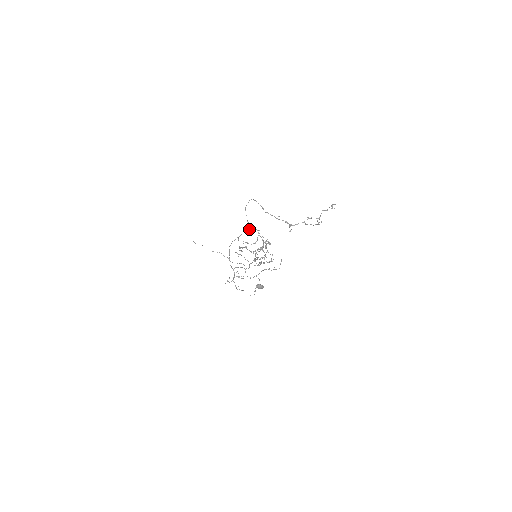
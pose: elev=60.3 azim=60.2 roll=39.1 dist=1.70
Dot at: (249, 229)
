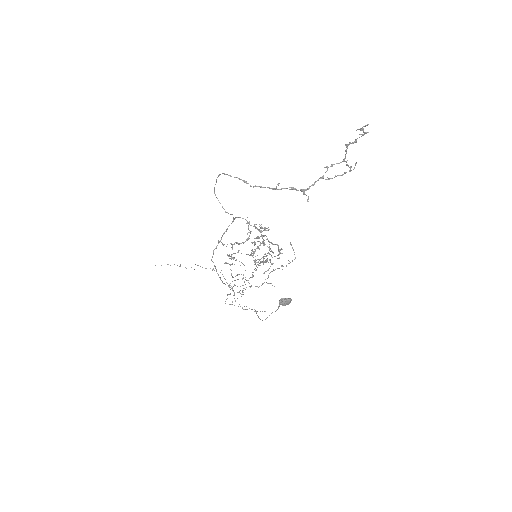
Dot at: occluded
